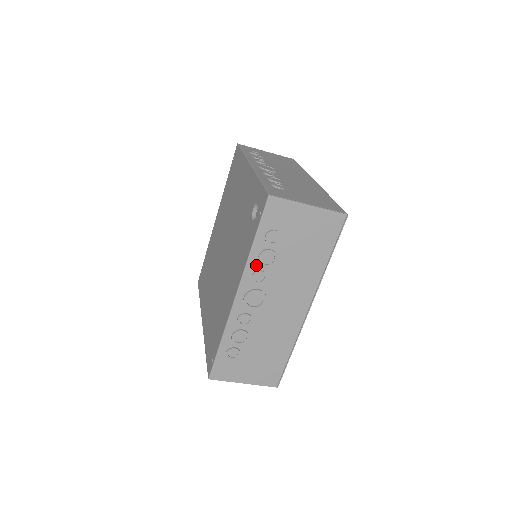
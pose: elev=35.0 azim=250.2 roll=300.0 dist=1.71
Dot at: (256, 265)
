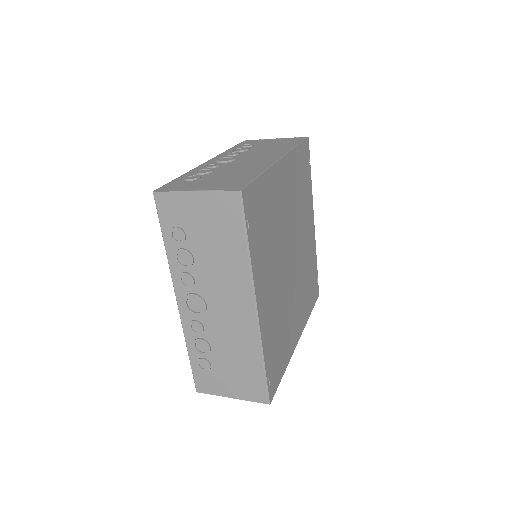
Dot at: (178, 267)
